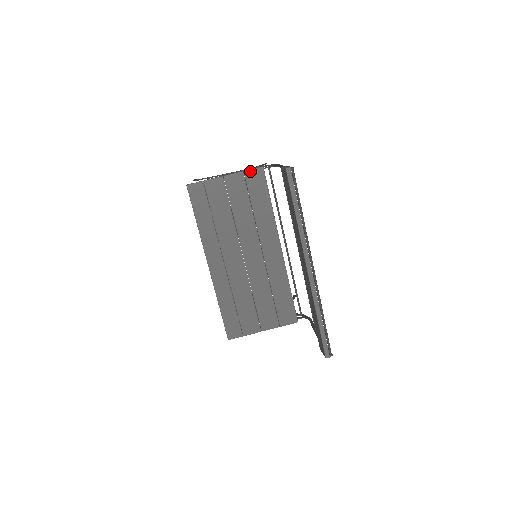
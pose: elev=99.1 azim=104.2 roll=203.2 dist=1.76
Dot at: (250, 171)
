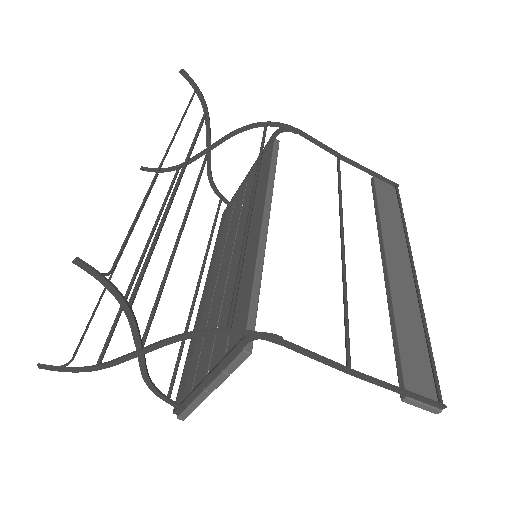
Dot at: (237, 366)
